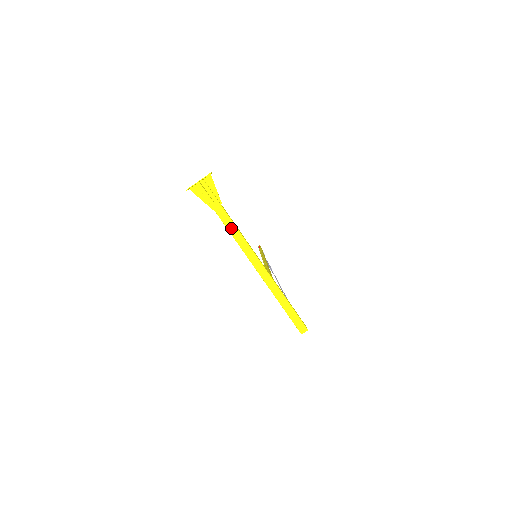
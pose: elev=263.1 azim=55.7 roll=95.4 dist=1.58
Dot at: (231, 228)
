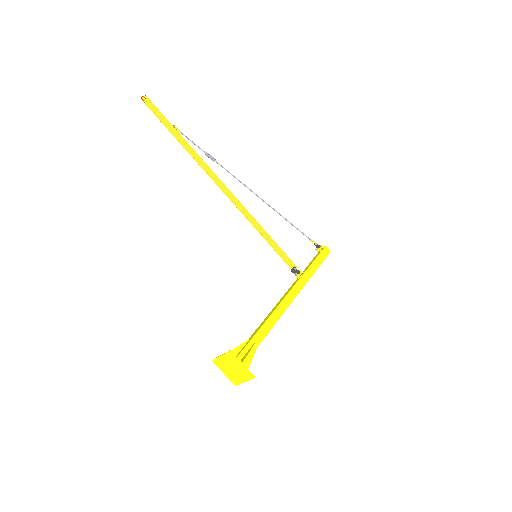
Dot at: occluded
